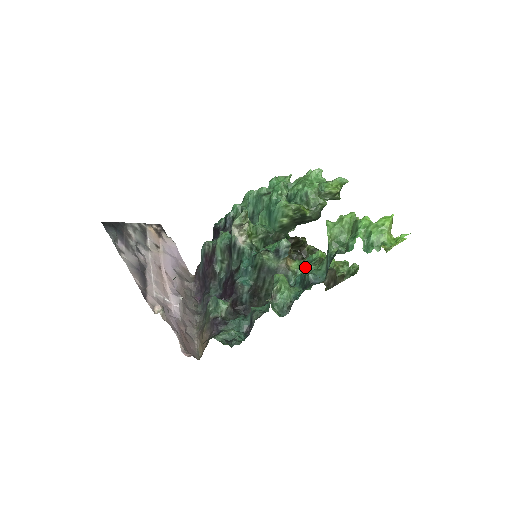
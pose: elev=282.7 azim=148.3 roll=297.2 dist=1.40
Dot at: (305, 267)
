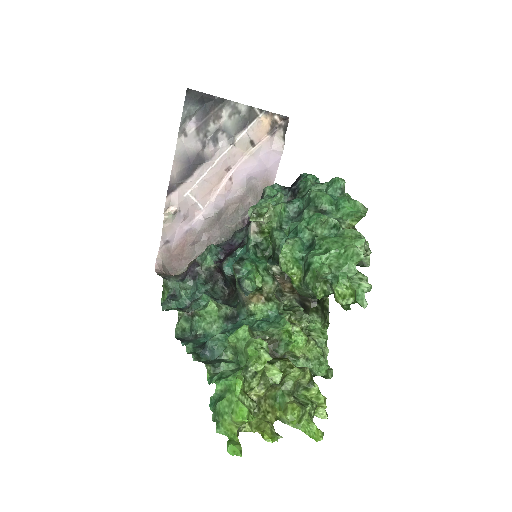
Dot at: (257, 321)
